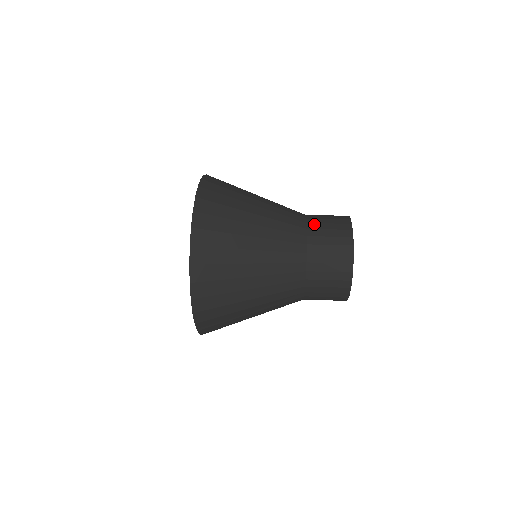
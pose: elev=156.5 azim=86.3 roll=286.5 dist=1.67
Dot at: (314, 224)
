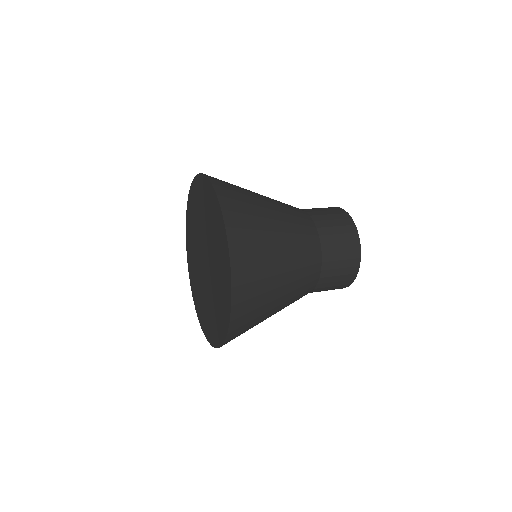
Dot at: (313, 212)
